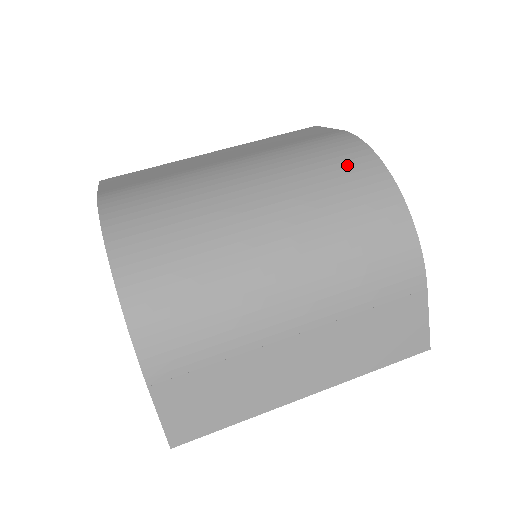
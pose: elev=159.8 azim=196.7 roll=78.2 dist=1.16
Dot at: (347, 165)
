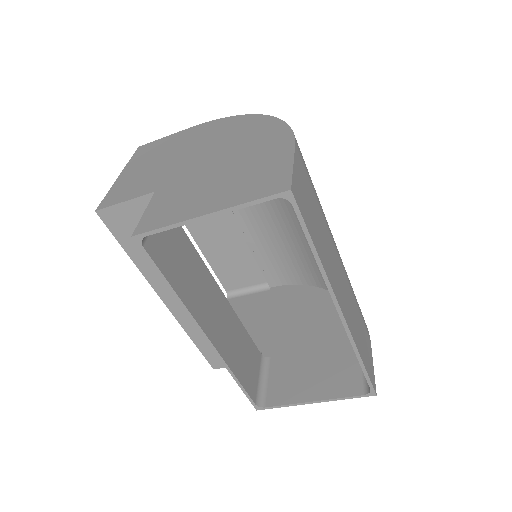
Dot at: occluded
